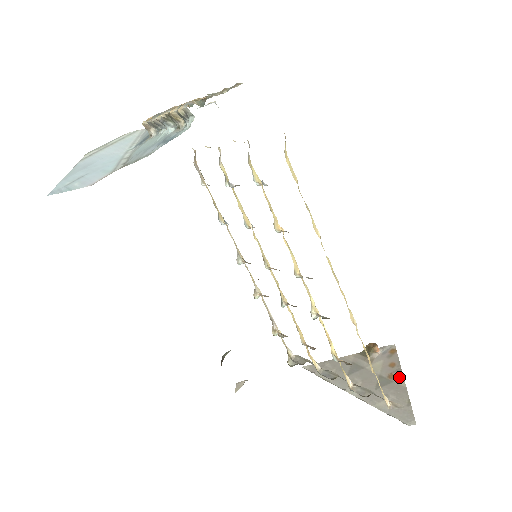
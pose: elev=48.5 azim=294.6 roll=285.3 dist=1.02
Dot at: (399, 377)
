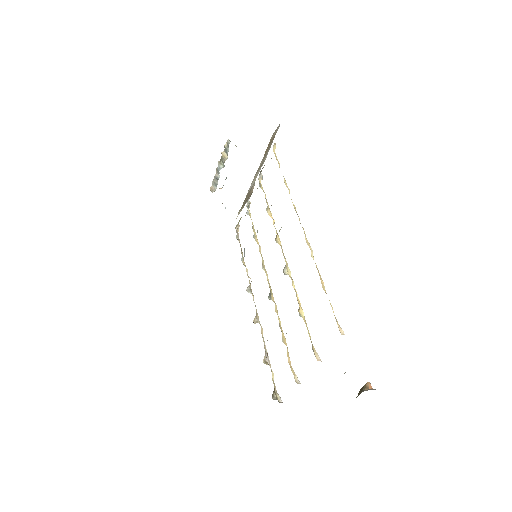
Dot at: occluded
